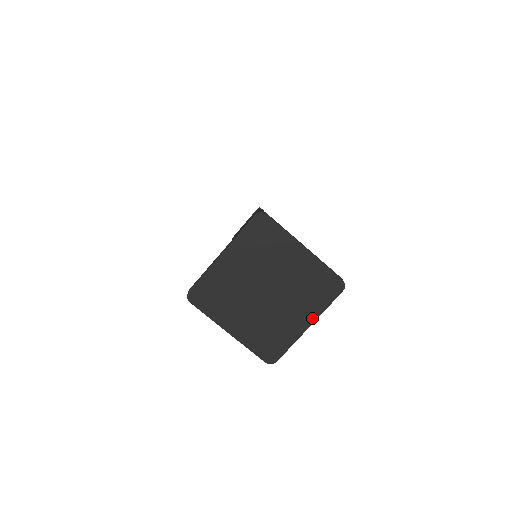
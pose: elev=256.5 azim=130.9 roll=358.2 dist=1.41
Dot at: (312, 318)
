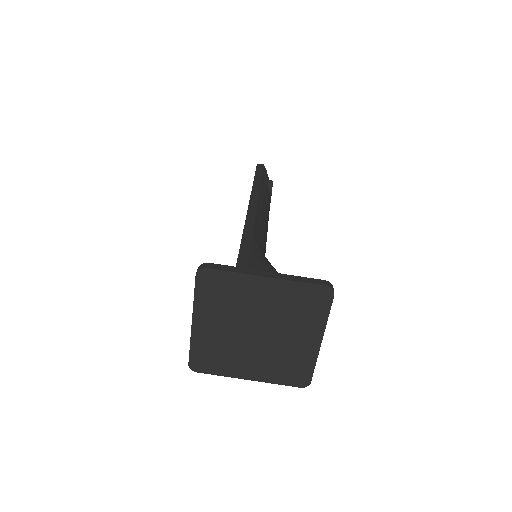
Dot at: (319, 333)
